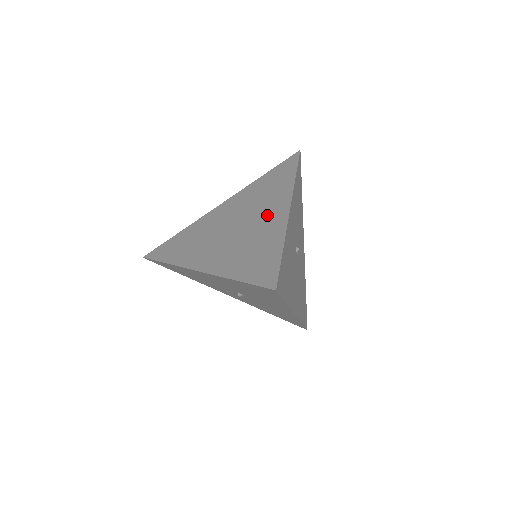
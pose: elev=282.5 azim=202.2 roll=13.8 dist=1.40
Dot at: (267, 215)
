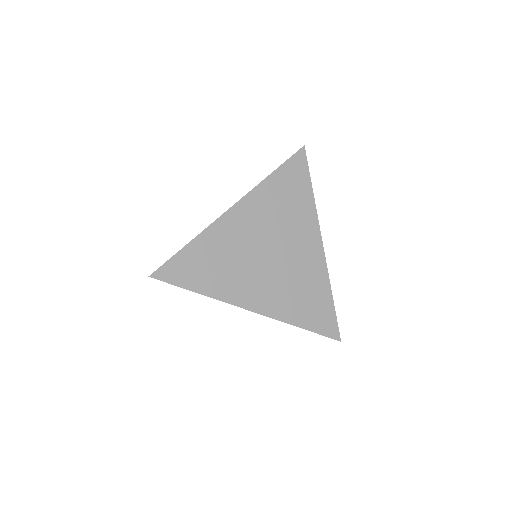
Dot at: (302, 248)
